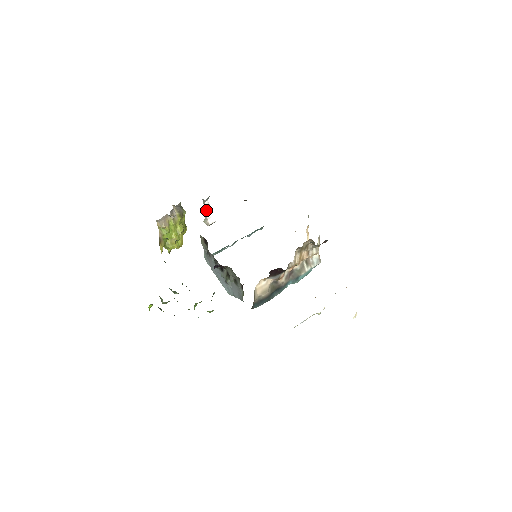
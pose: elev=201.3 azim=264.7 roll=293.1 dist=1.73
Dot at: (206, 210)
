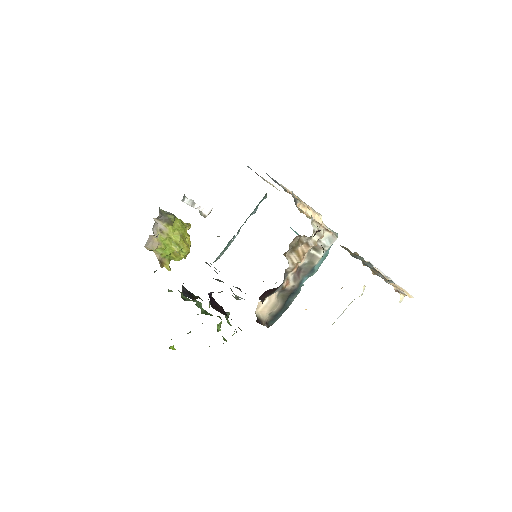
Dot at: (192, 206)
